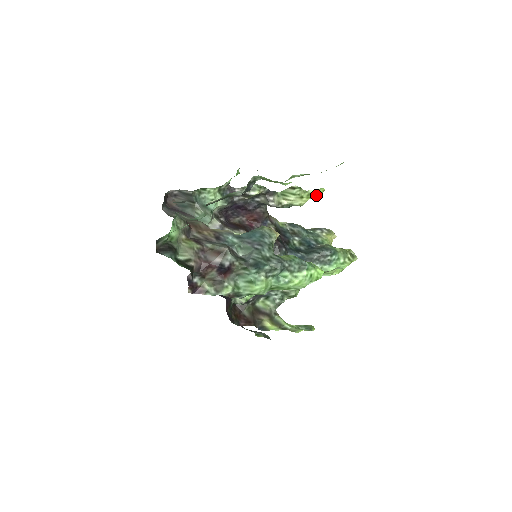
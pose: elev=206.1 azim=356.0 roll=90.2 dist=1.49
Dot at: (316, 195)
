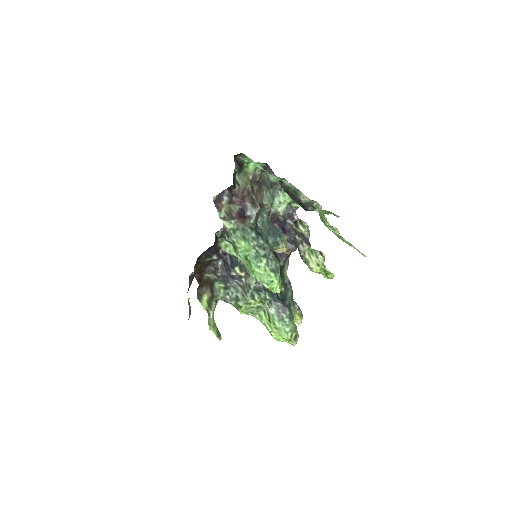
Dot at: (326, 275)
